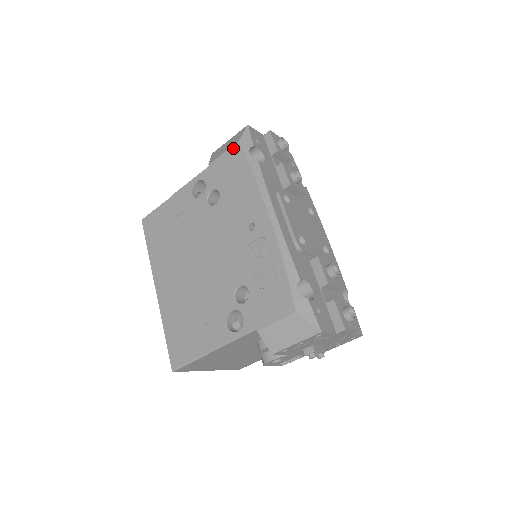
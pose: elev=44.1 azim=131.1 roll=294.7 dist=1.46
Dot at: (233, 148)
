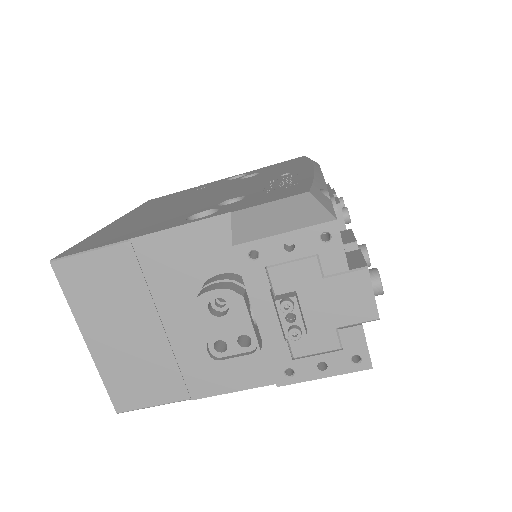
Dot at: (296, 158)
